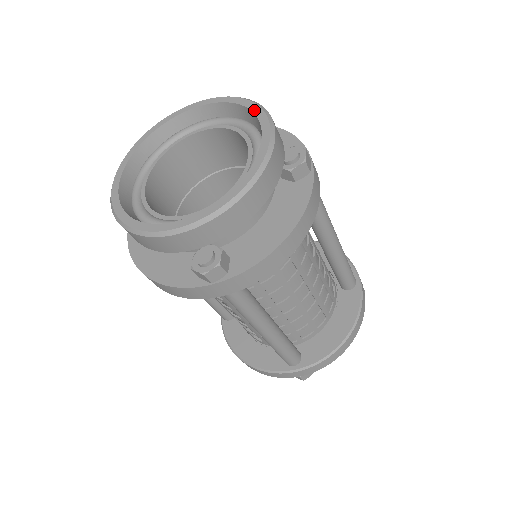
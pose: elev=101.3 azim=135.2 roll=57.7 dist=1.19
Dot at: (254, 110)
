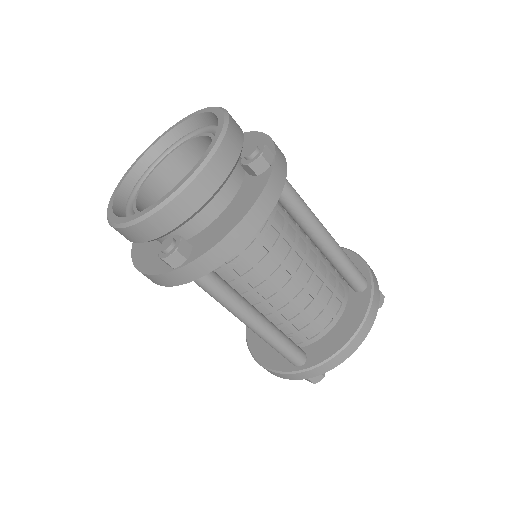
Dot at: (218, 115)
